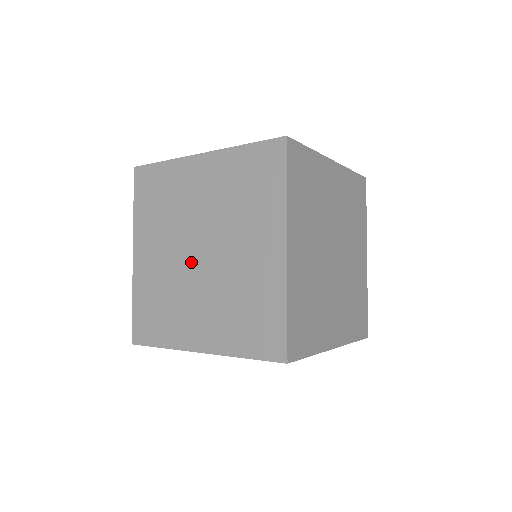
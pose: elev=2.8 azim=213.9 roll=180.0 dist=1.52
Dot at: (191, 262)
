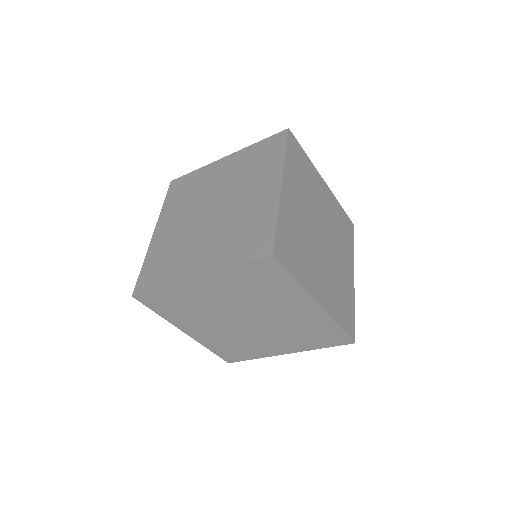
Dot at: (202, 219)
